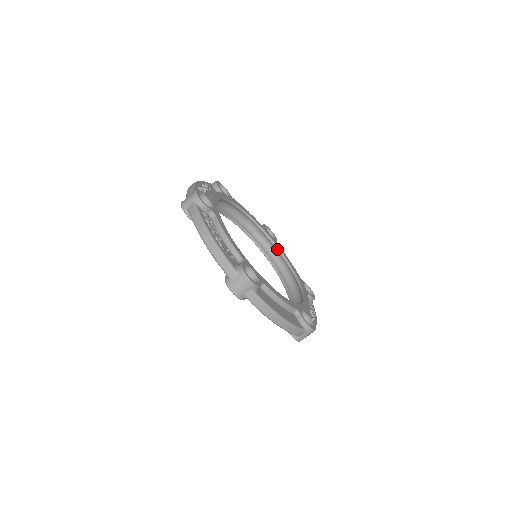
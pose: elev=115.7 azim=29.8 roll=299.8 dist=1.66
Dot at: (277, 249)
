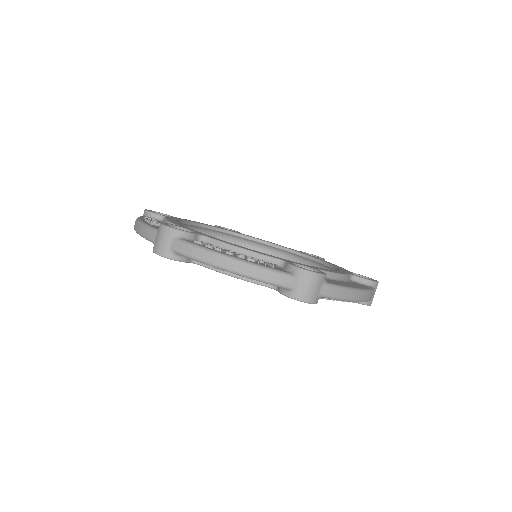
Dot at: (251, 239)
